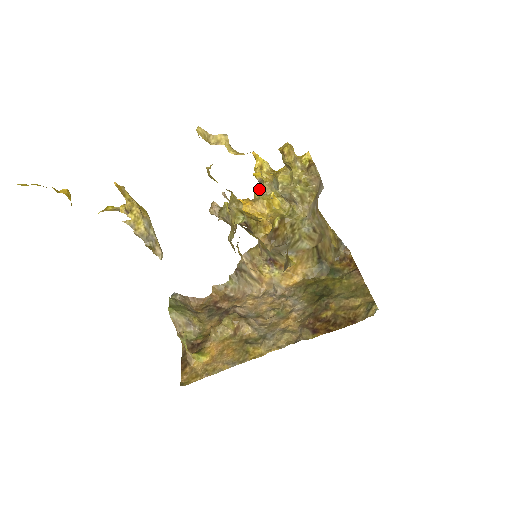
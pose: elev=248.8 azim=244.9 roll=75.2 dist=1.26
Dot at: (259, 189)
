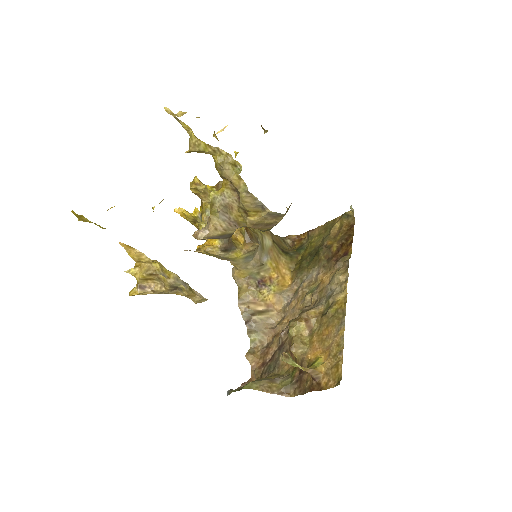
Dot at: occluded
